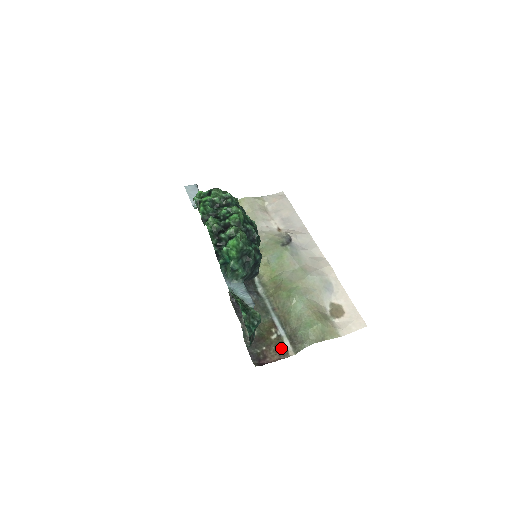
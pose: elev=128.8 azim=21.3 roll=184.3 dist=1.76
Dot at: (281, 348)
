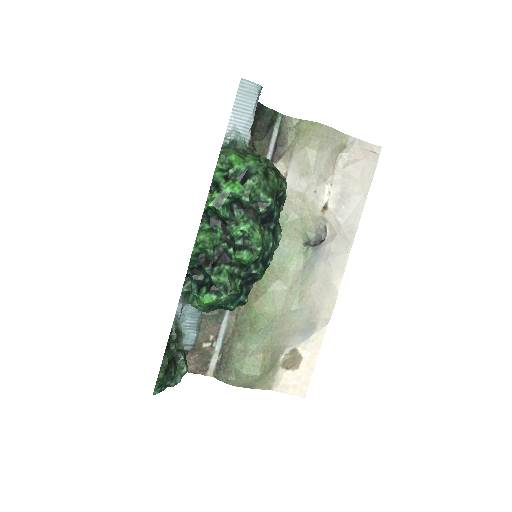
Dot at: (204, 362)
